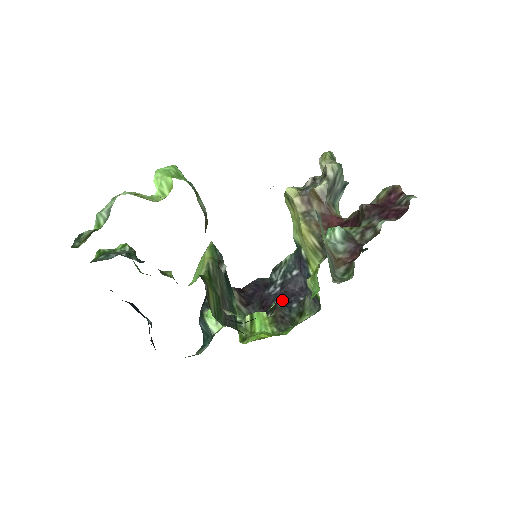
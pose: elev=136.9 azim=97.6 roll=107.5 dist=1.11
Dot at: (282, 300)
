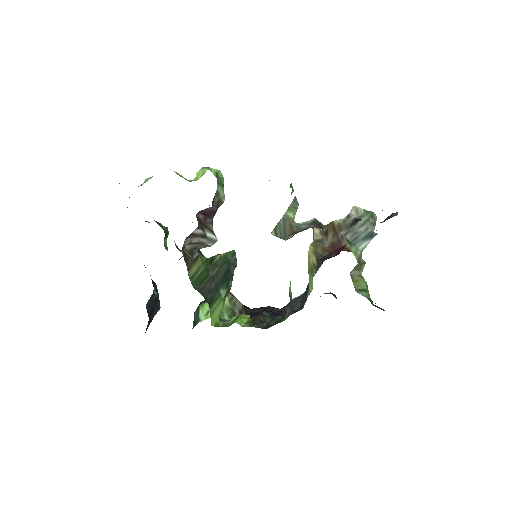
Dot at: (273, 315)
